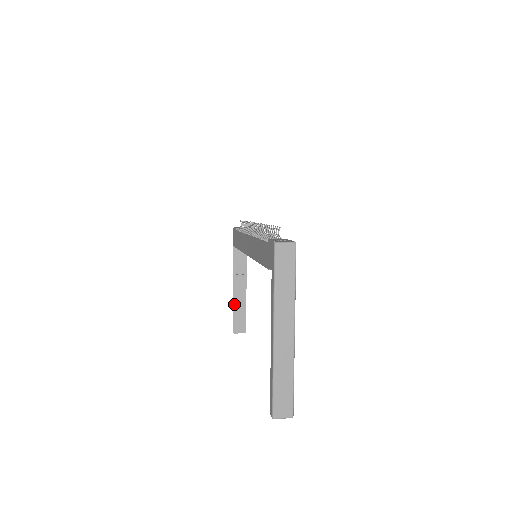
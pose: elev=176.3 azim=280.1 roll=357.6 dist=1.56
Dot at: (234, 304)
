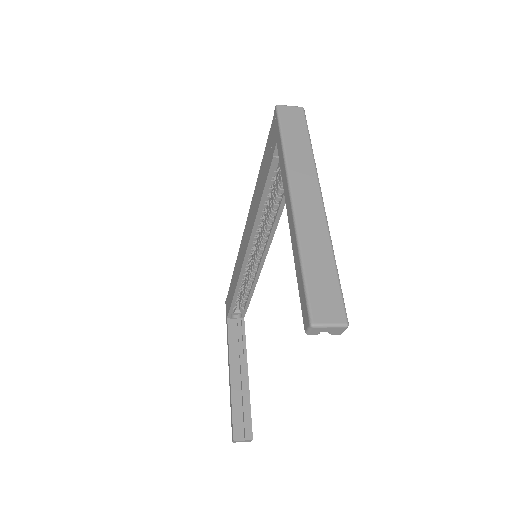
Dot at: (232, 395)
